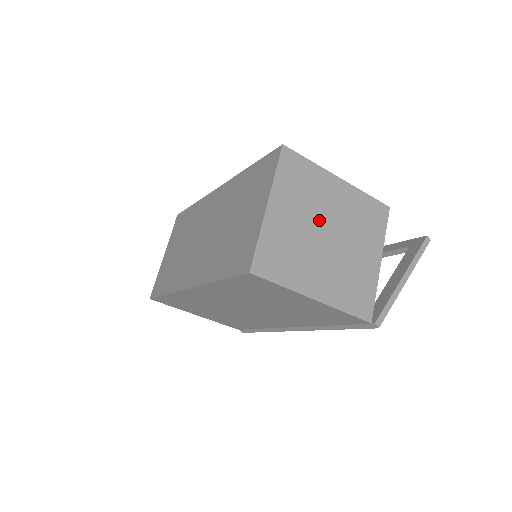
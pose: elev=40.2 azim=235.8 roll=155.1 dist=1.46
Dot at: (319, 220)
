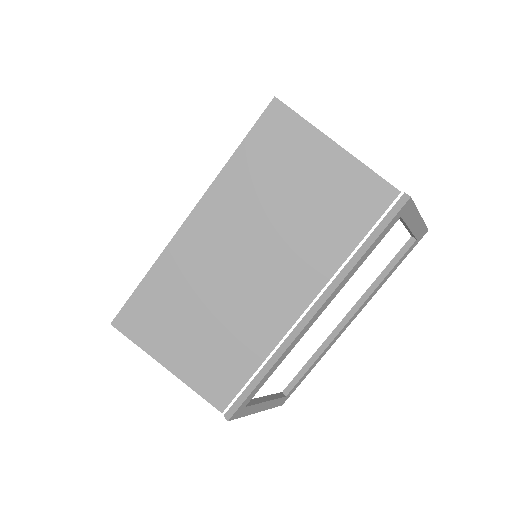
Dot at: occluded
